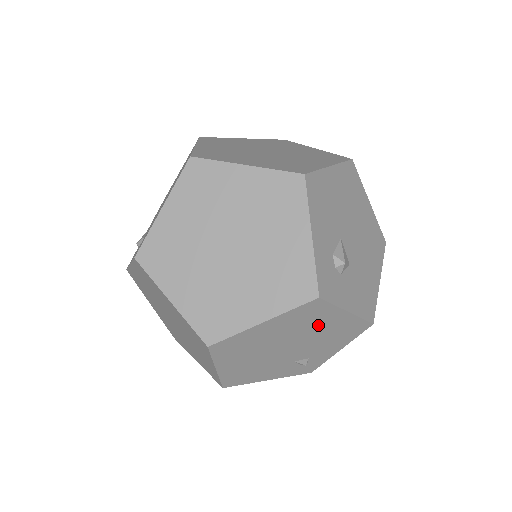
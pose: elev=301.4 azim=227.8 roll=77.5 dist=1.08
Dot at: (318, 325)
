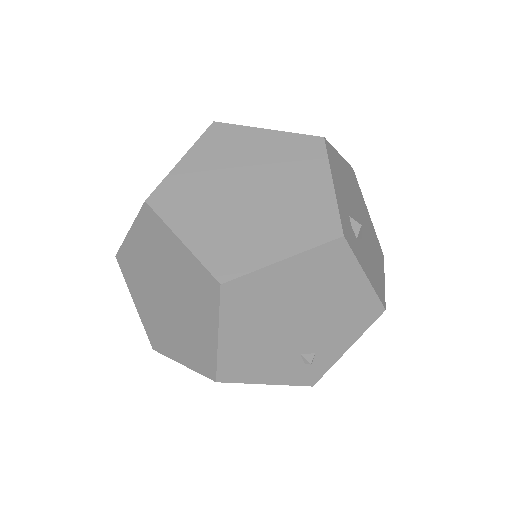
Dot at: (335, 289)
